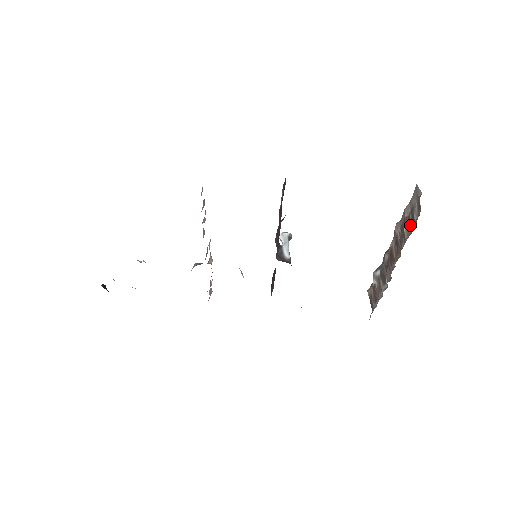
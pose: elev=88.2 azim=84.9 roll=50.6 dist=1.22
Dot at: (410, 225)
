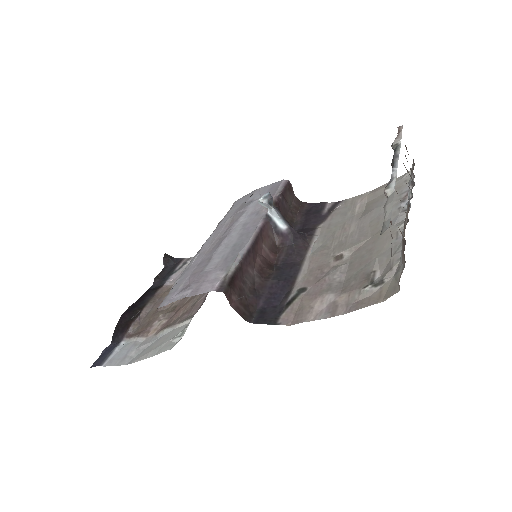
Dot at: occluded
